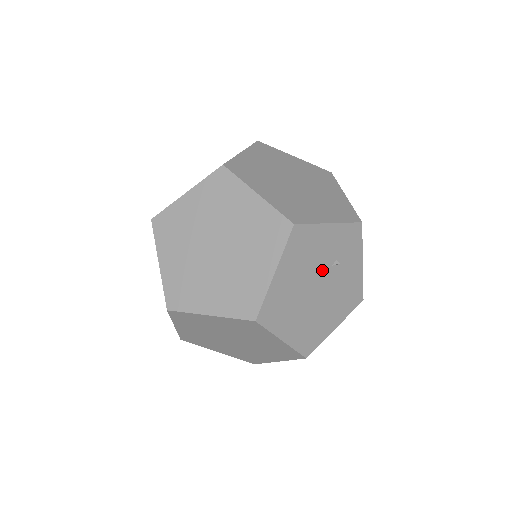
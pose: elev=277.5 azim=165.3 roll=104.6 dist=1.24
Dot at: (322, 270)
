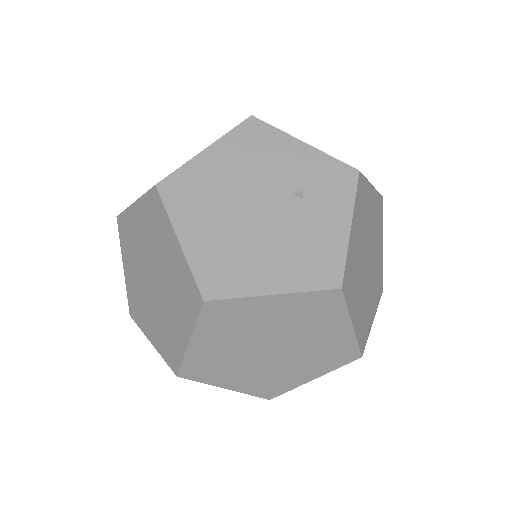
Dot at: (275, 190)
